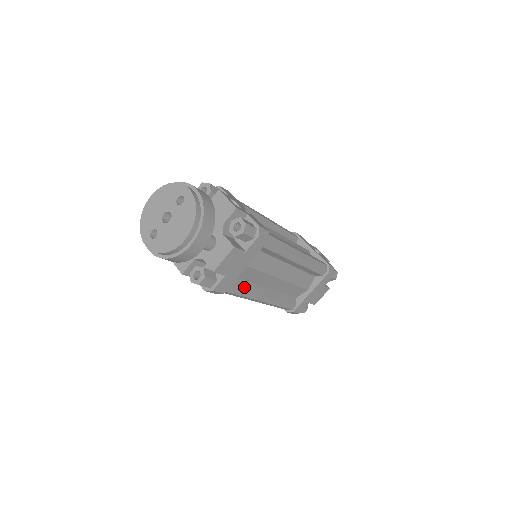
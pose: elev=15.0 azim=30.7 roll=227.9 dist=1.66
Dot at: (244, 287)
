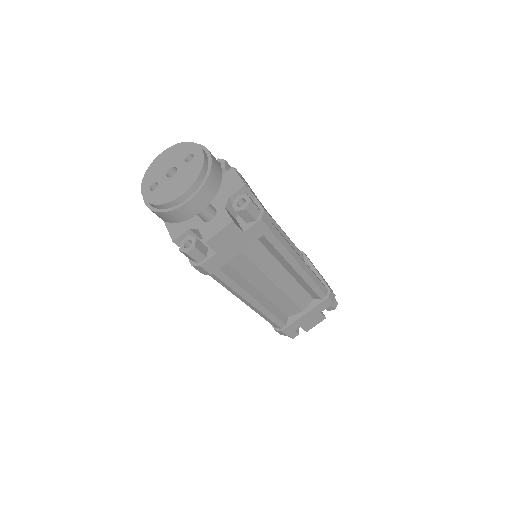
Dot at: (235, 278)
